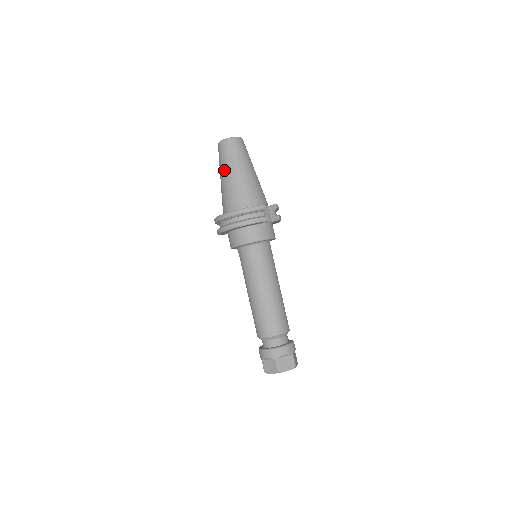
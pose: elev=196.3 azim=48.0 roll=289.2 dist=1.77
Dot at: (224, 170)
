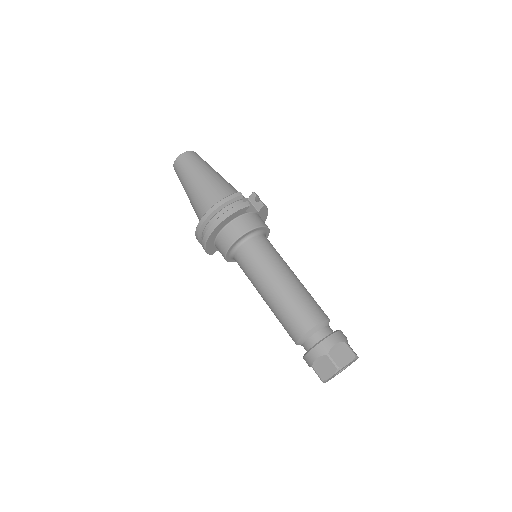
Dot at: (187, 184)
